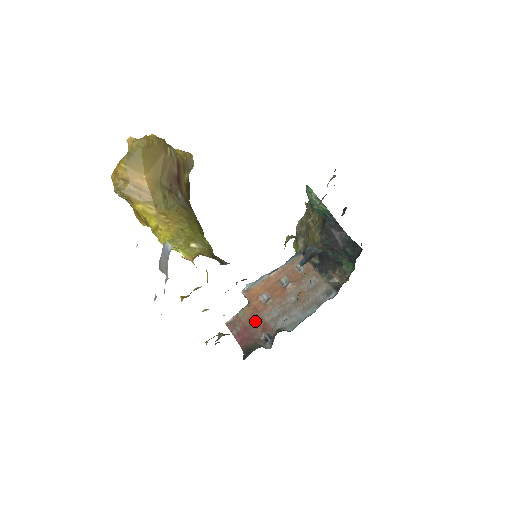
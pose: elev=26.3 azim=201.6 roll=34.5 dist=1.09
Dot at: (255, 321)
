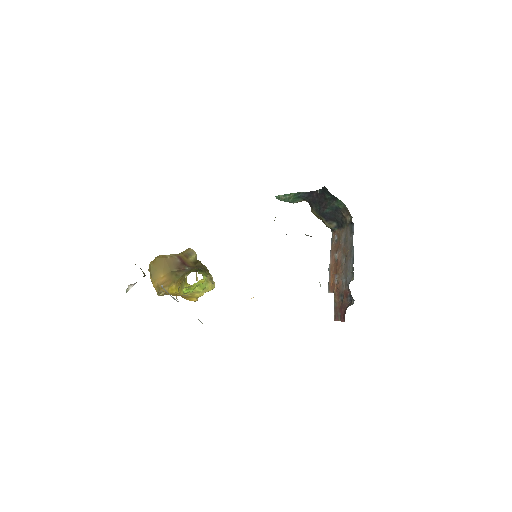
Dot at: (342, 298)
